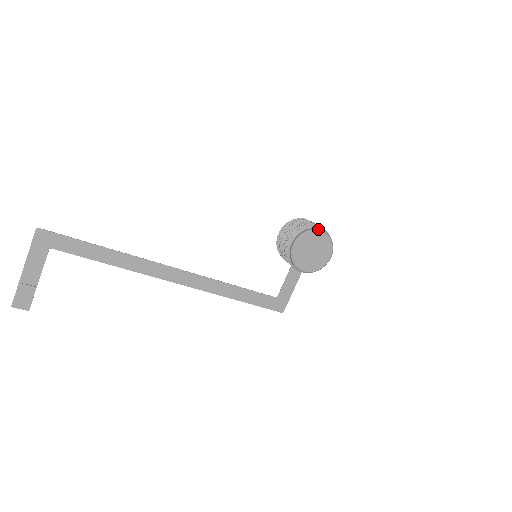
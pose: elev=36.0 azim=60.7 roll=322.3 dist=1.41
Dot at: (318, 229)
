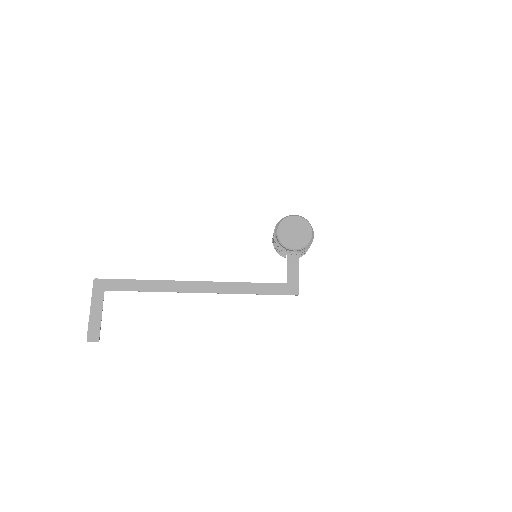
Dot at: (291, 215)
